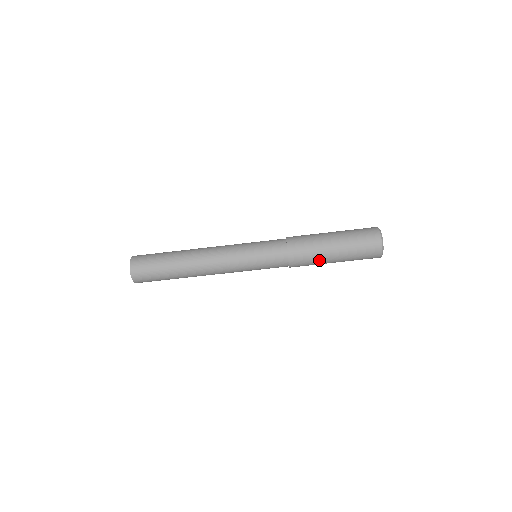
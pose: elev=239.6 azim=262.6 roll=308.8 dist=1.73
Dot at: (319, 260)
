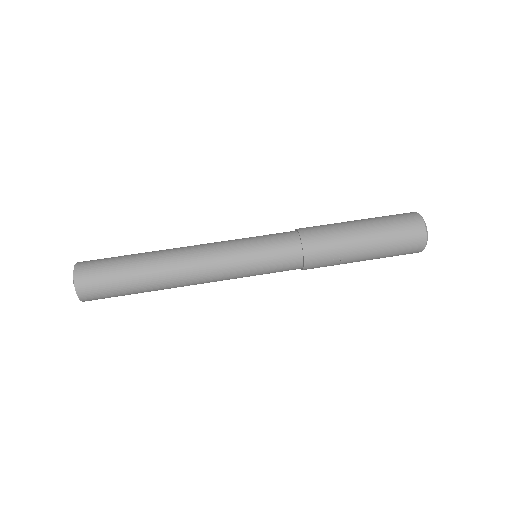
Dot at: (344, 250)
